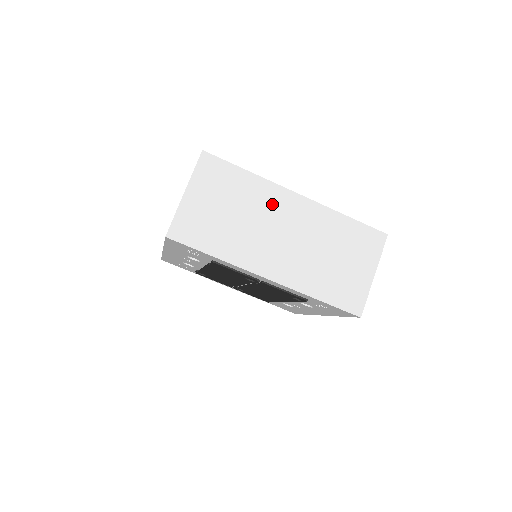
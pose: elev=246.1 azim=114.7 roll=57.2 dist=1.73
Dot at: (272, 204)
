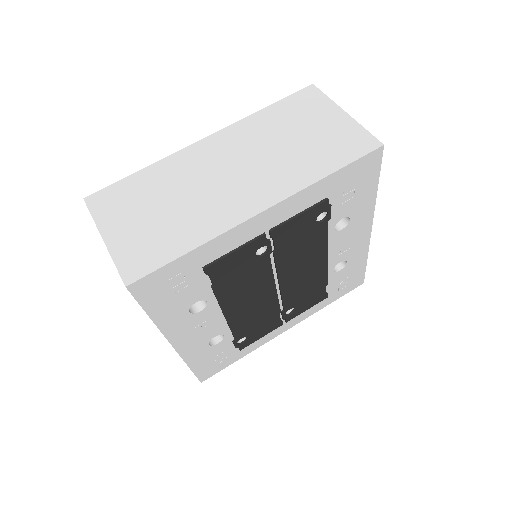
Dot at: (191, 166)
